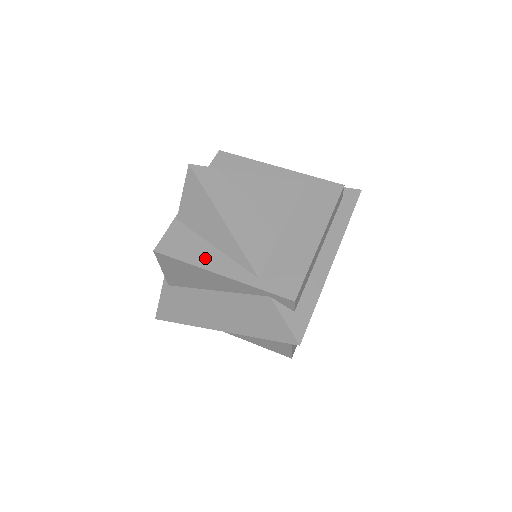
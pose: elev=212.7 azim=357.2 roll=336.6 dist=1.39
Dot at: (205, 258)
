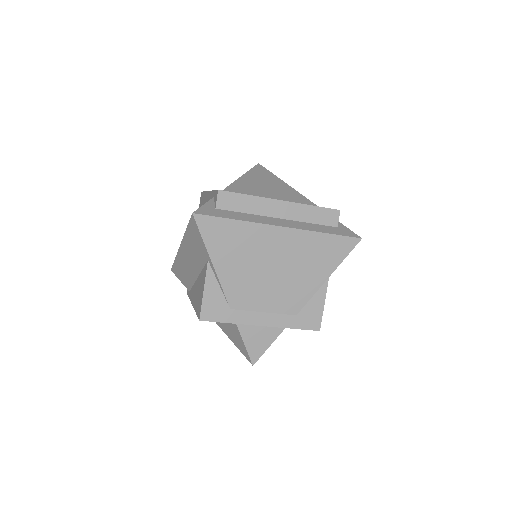
Dot at: occluded
